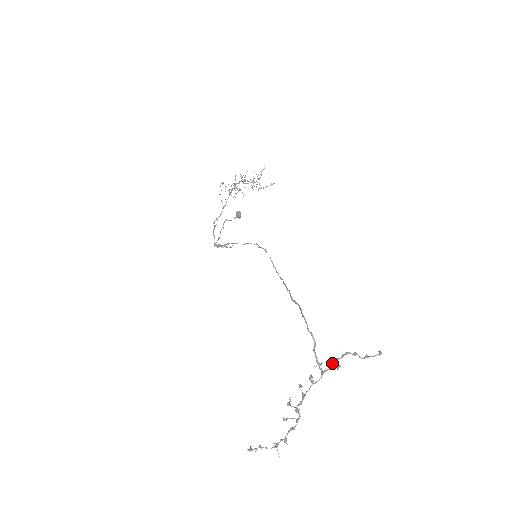
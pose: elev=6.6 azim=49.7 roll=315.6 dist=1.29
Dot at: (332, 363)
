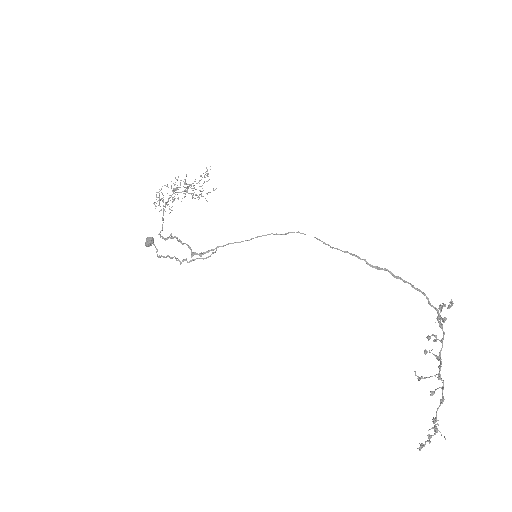
Dot at: (439, 317)
